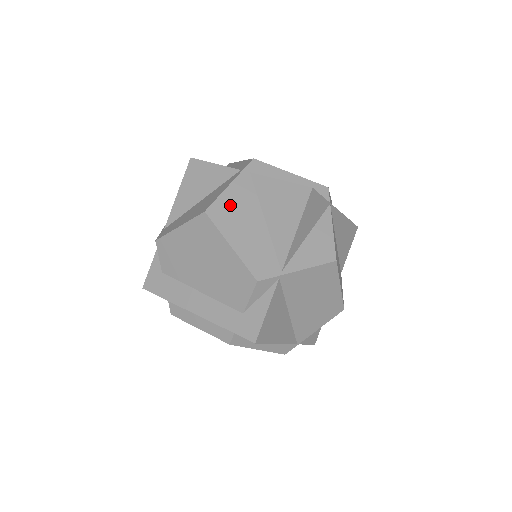
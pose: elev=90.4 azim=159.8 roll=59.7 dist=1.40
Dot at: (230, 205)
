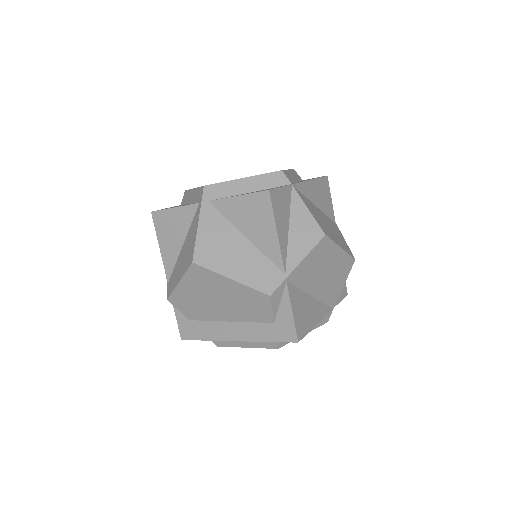
Dot at: (209, 243)
